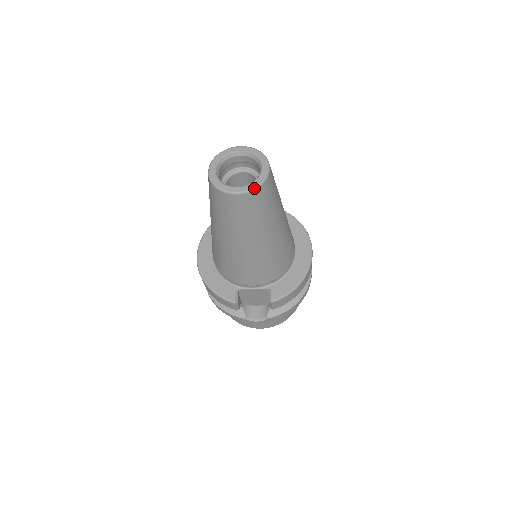
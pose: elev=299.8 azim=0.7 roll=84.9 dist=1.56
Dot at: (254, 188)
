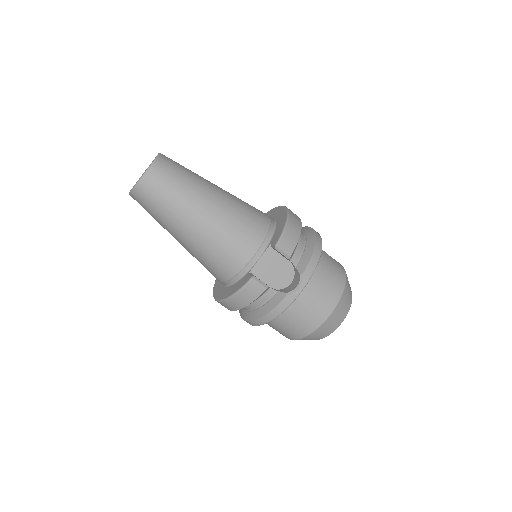
Dot at: (153, 162)
